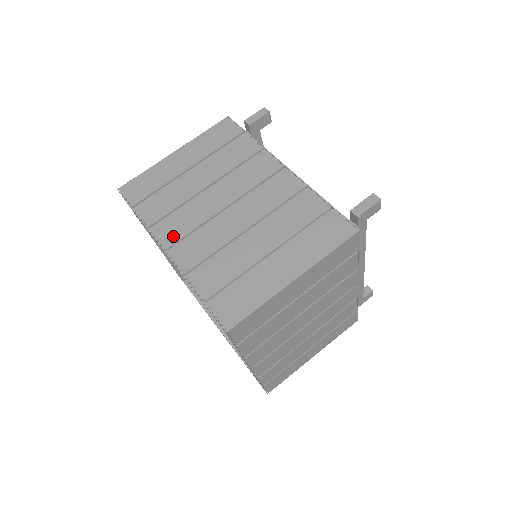
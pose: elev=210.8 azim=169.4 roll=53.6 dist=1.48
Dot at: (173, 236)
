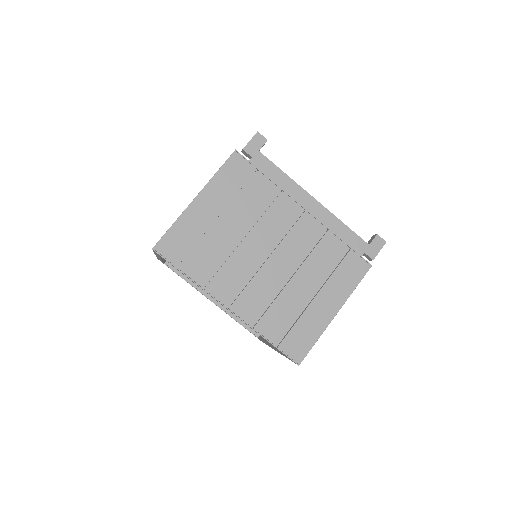
Dot at: occluded
